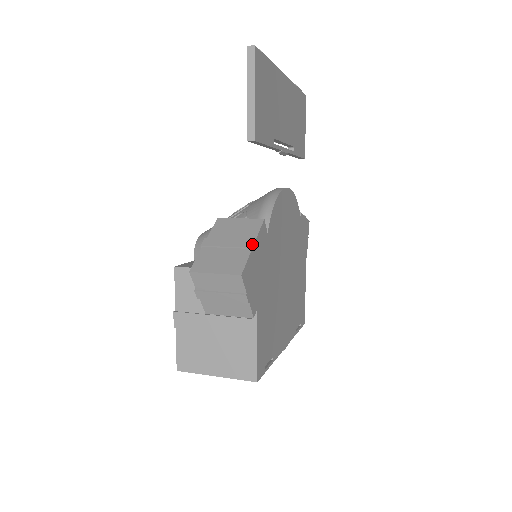
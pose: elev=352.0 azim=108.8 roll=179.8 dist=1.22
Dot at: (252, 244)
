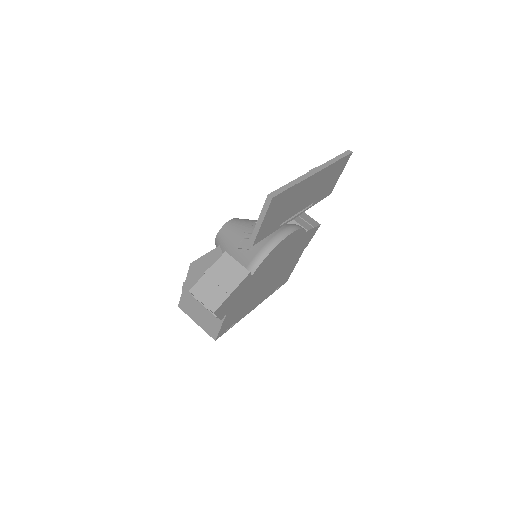
Dot at: (231, 292)
